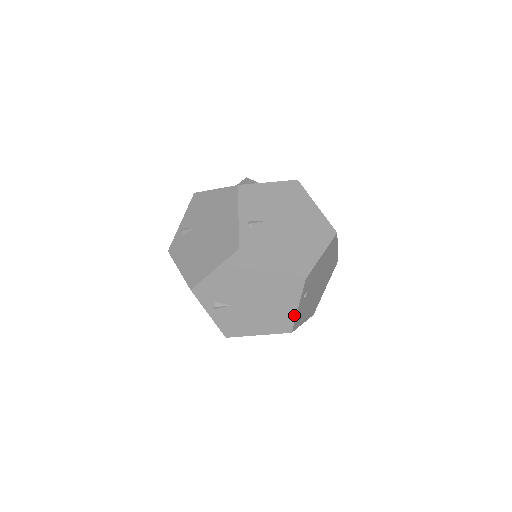
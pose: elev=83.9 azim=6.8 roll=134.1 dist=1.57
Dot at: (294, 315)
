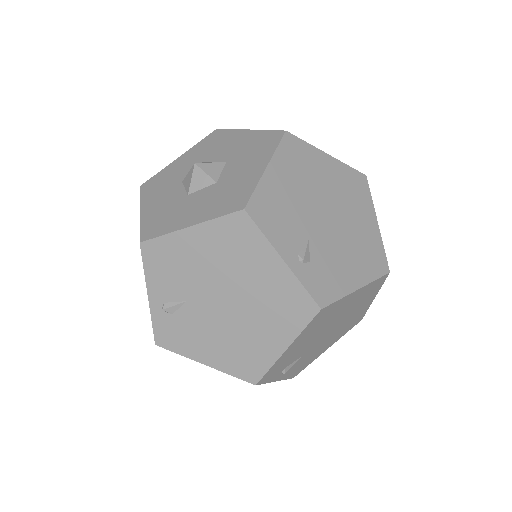
Dot at: occluded
